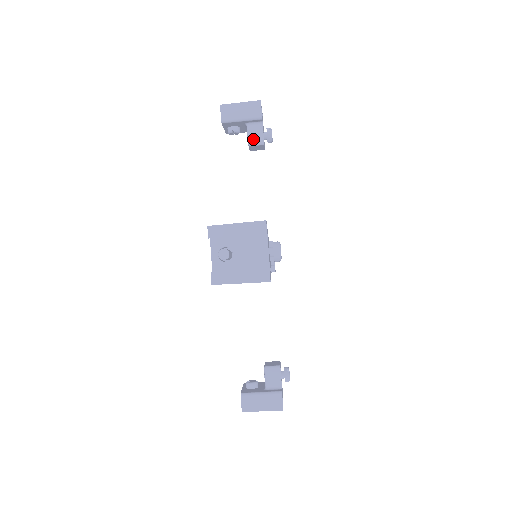
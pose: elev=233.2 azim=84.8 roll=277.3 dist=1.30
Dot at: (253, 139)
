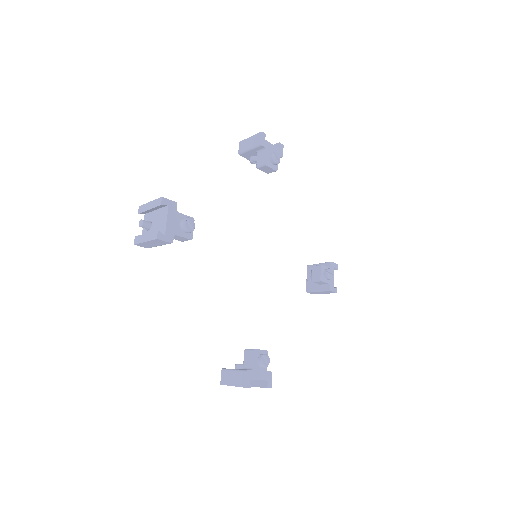
Dot at: (259, 162)
